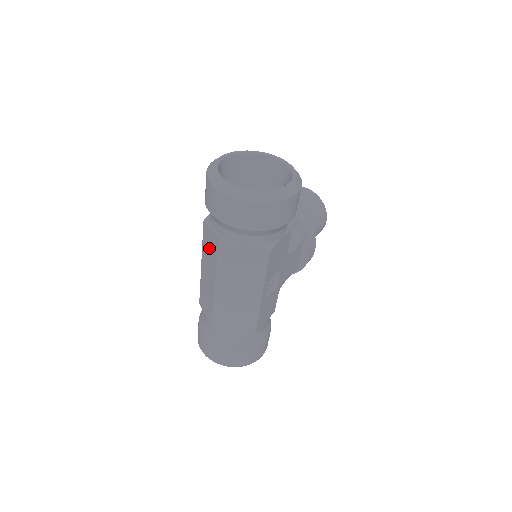
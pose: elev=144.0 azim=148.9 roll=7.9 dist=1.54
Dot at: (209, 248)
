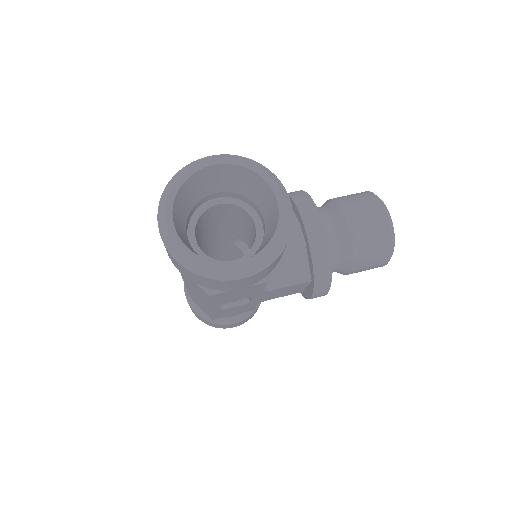
Dot at: occluded
